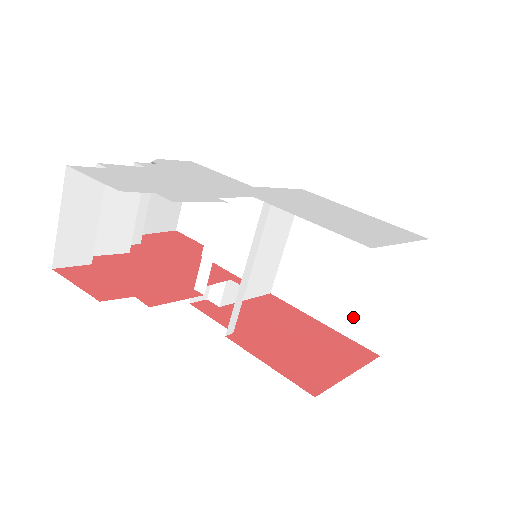
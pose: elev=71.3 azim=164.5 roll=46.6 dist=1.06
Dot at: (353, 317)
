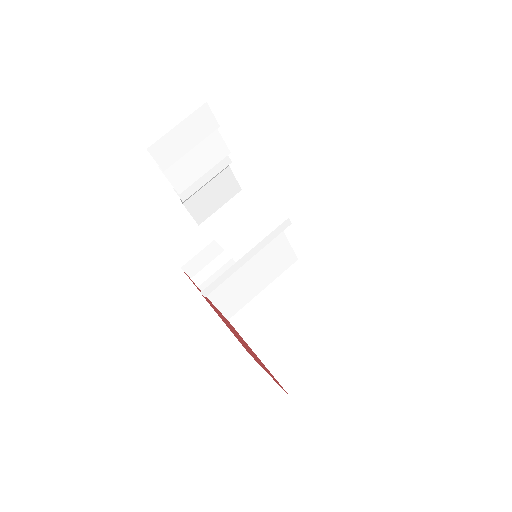
Dot at: (286, 361)
